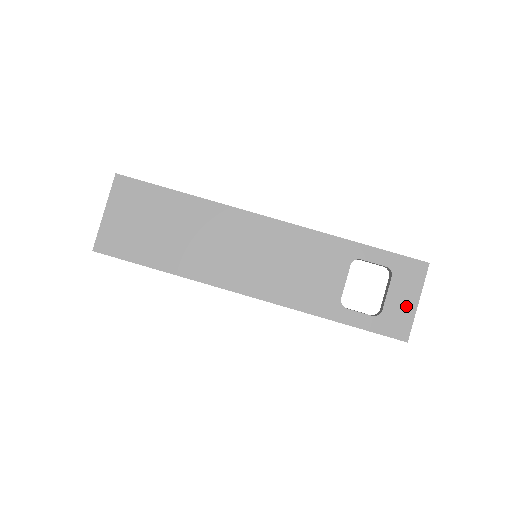
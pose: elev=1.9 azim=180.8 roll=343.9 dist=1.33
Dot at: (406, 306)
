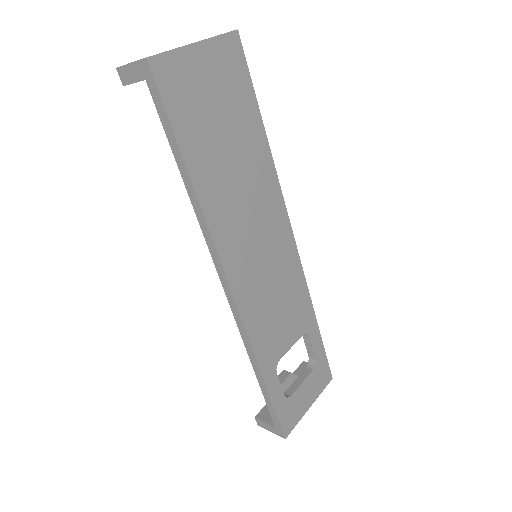
Dot at: (304, 404)
